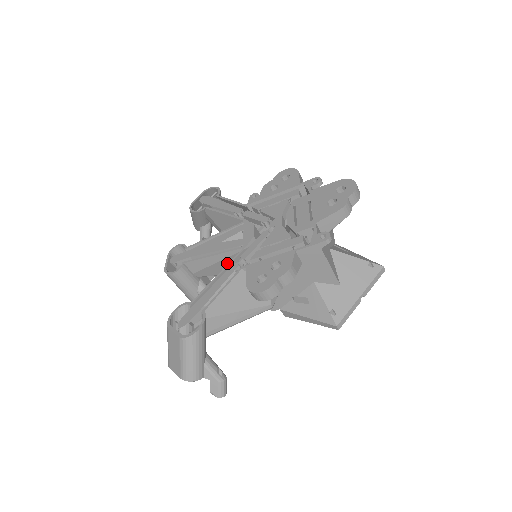
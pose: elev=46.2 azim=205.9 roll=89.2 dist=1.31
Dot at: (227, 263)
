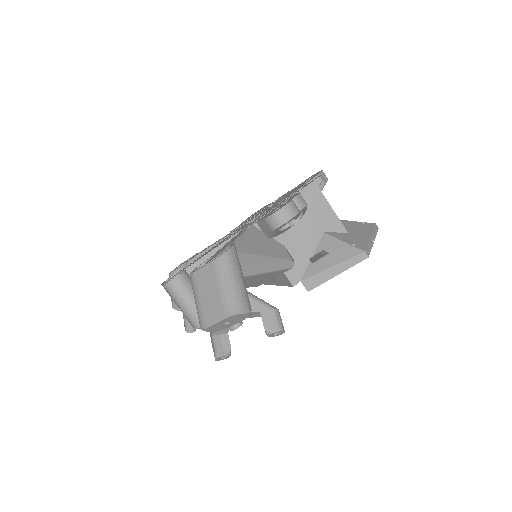
Dot at: occluded
